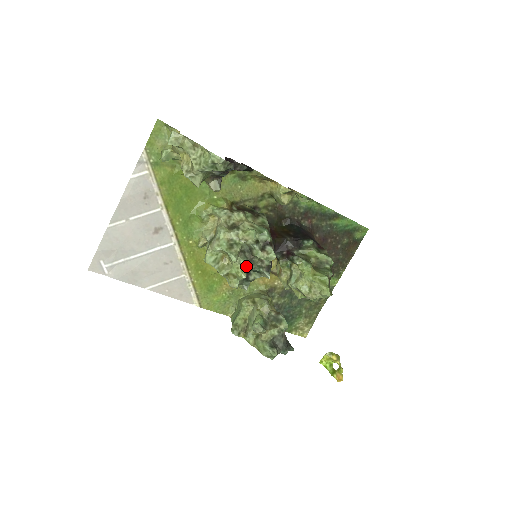
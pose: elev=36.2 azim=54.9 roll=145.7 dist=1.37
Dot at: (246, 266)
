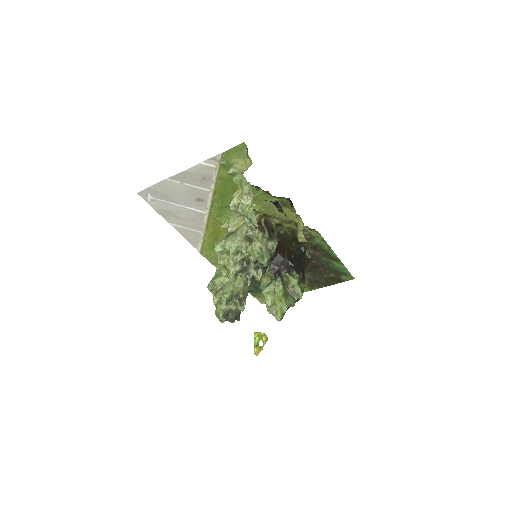
Dot at: (238, 271)
